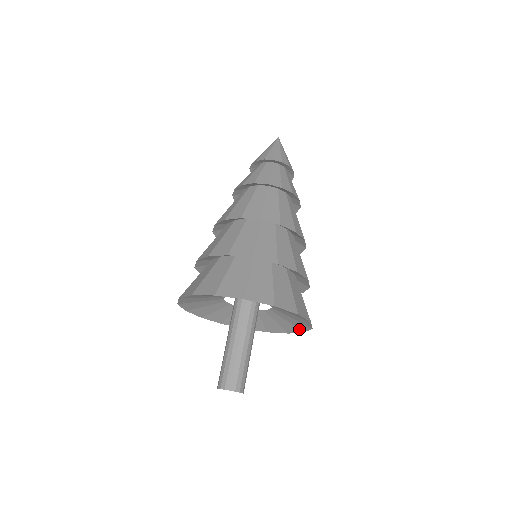
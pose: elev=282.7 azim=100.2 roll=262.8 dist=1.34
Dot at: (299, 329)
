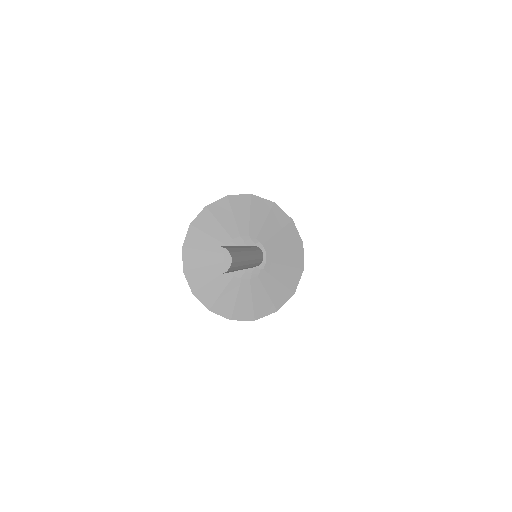
Dot at: (290, 290)
